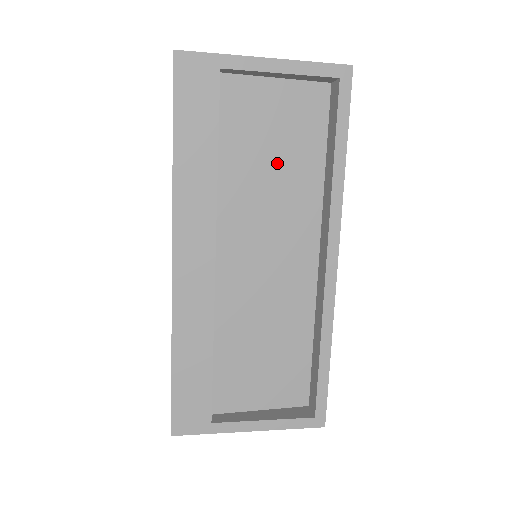
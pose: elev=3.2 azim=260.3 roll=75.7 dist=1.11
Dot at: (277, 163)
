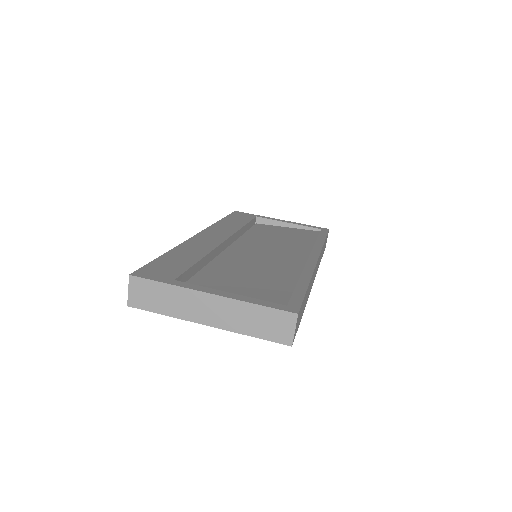
Dot at: occluded
